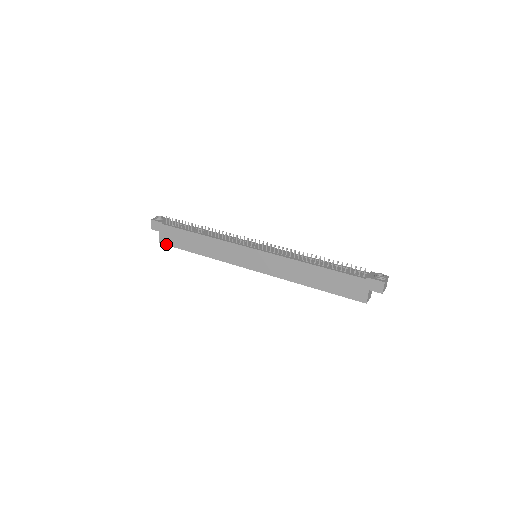
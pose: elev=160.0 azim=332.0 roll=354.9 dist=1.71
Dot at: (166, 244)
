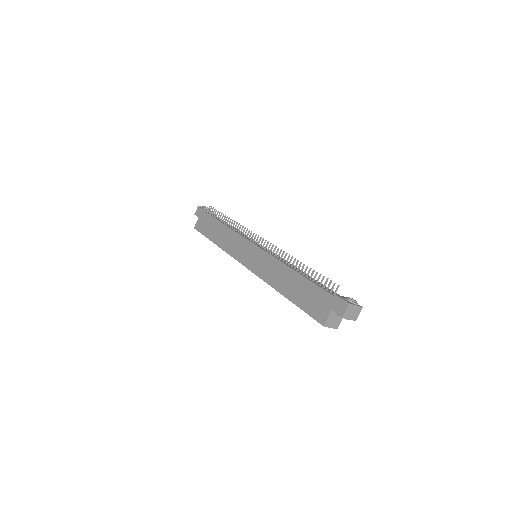
Dot at: (198, 230)
